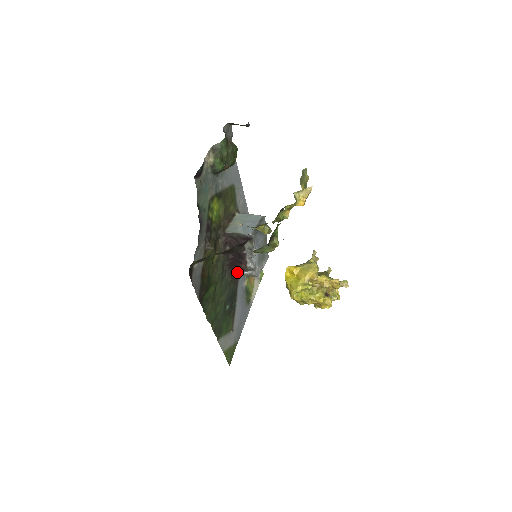
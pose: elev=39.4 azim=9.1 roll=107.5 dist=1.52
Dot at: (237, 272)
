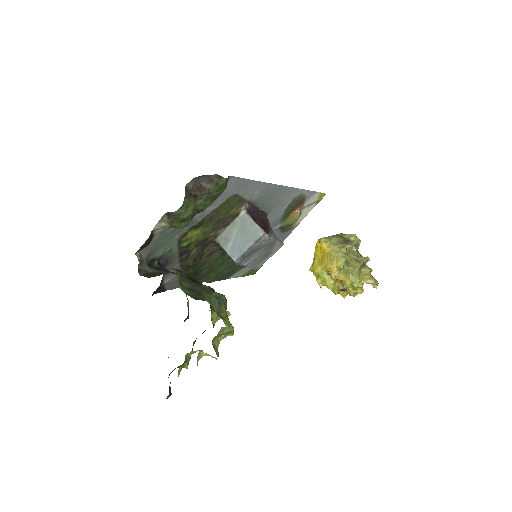
Dot at: occluded
